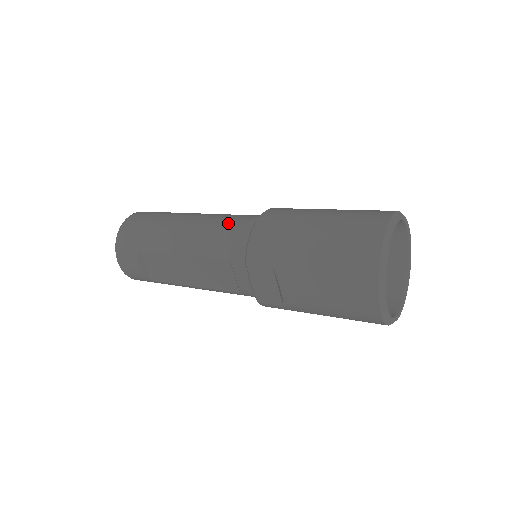
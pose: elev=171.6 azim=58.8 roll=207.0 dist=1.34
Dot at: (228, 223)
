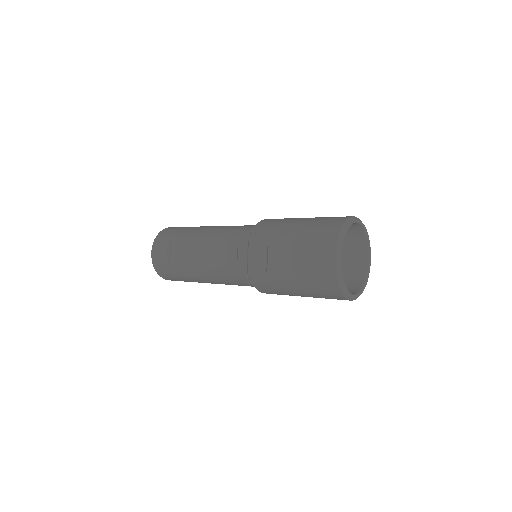
Dot at: (244, 225)
